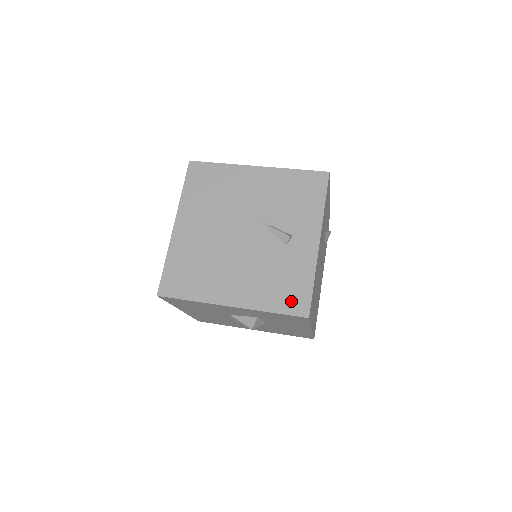
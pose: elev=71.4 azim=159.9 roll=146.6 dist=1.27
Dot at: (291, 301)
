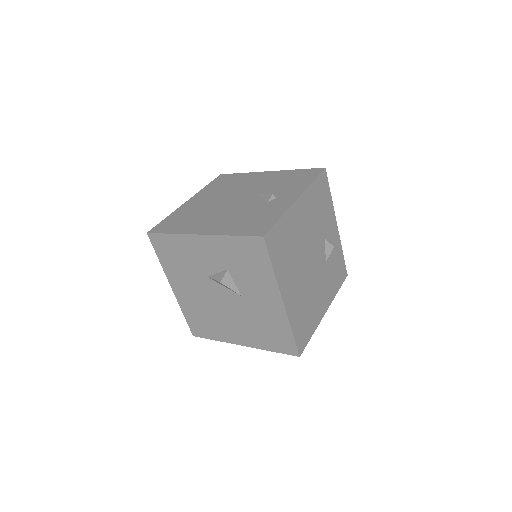
Dot at: (253, 228)
